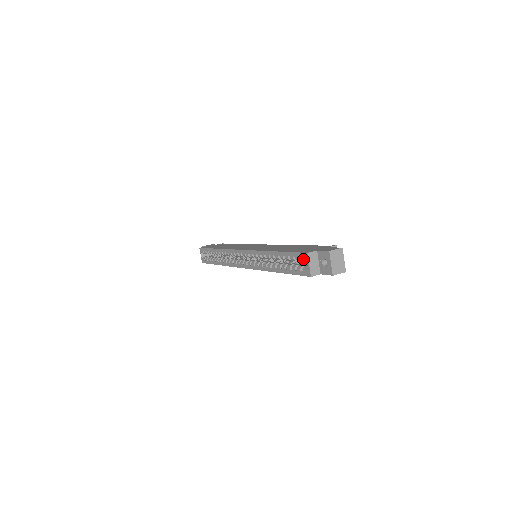
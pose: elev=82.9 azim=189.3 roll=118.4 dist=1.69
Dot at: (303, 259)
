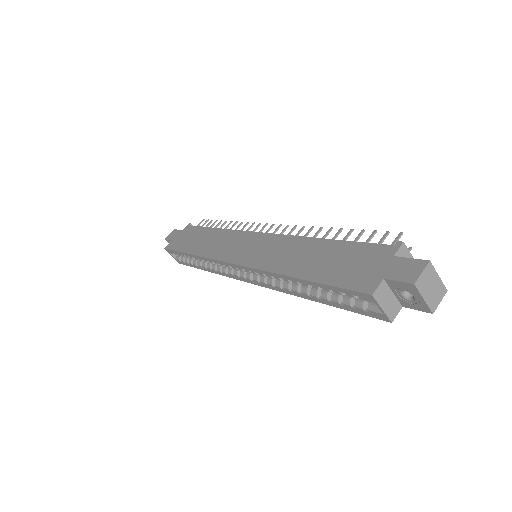
Dot at: (365, 300)
